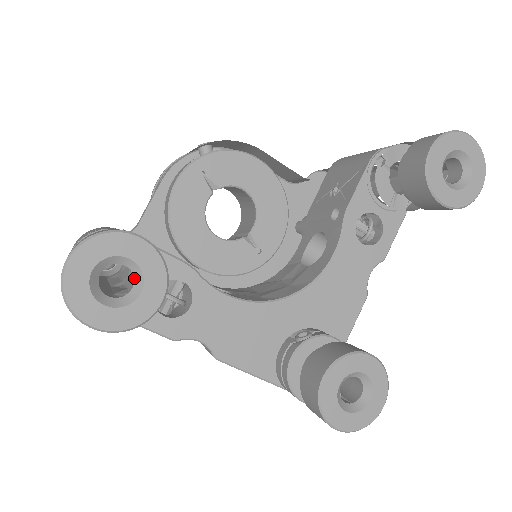
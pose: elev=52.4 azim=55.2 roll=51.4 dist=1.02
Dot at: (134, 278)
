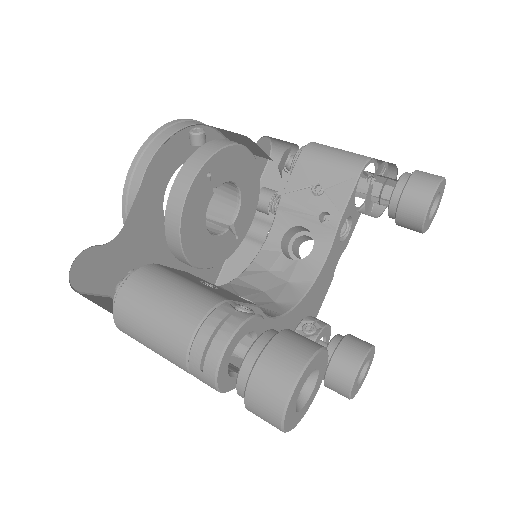
Dot at: (308, 378)
